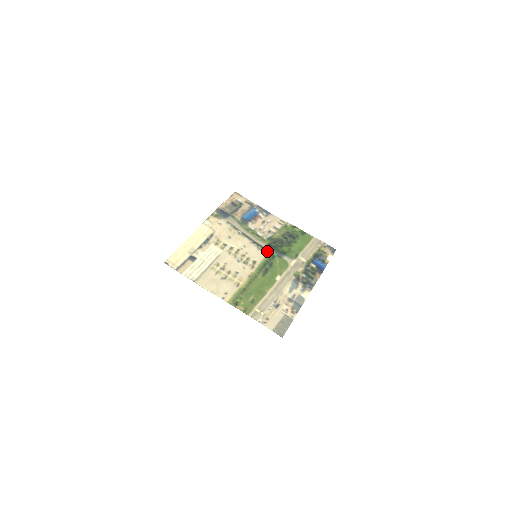
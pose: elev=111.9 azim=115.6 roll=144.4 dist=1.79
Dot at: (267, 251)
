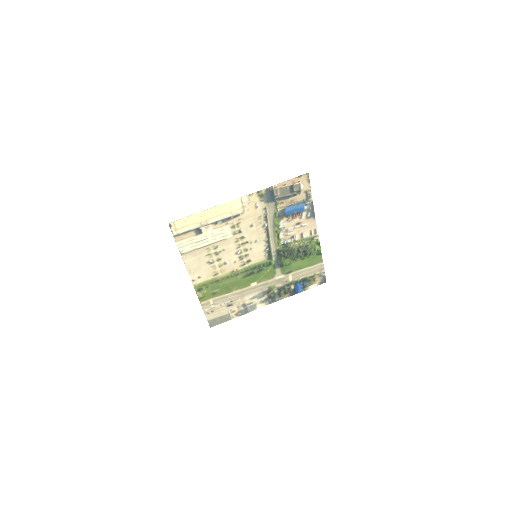
Dot at: (270, 256)
